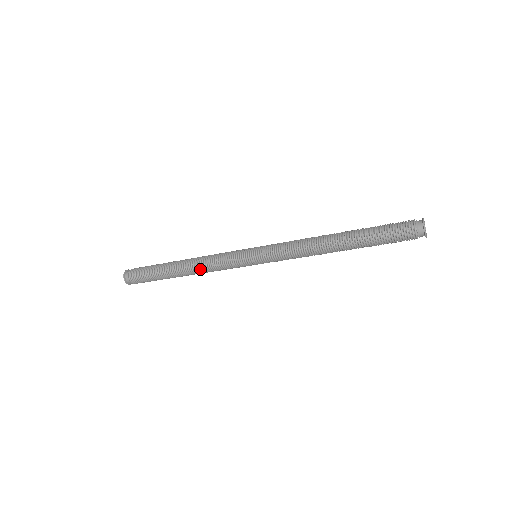
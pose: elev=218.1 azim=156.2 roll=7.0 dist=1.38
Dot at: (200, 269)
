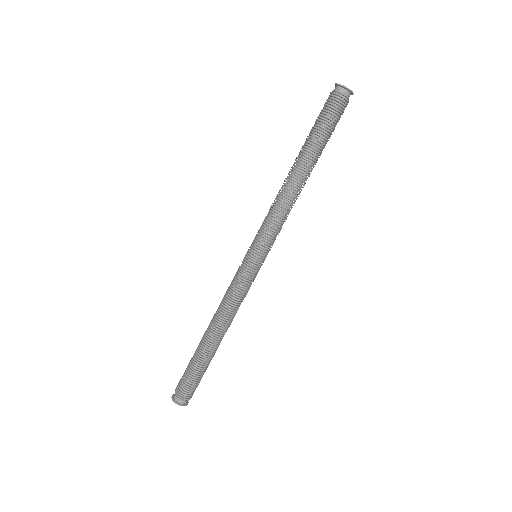
Dot at: (226, 318)
